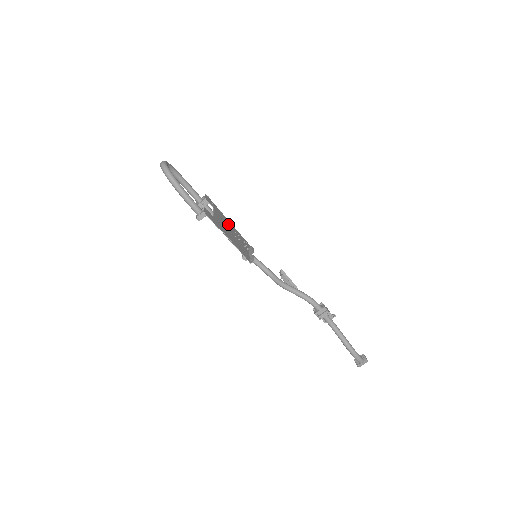
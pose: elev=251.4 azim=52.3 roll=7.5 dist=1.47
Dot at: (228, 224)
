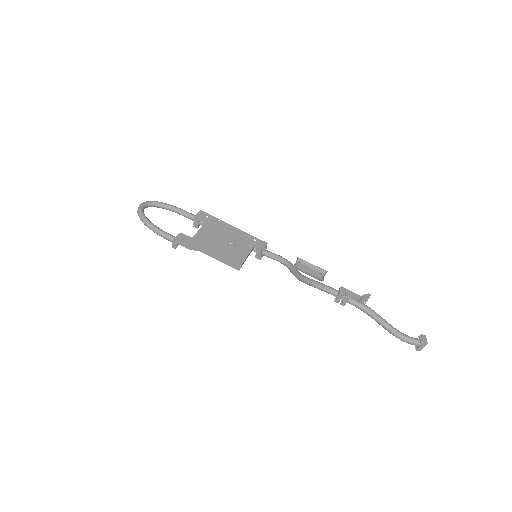
Dot at: (225, 232)
